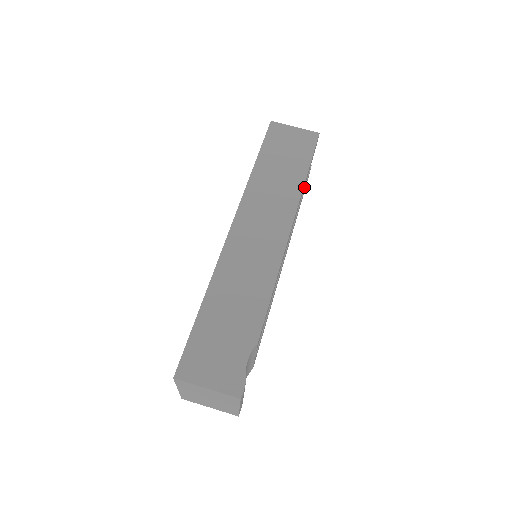
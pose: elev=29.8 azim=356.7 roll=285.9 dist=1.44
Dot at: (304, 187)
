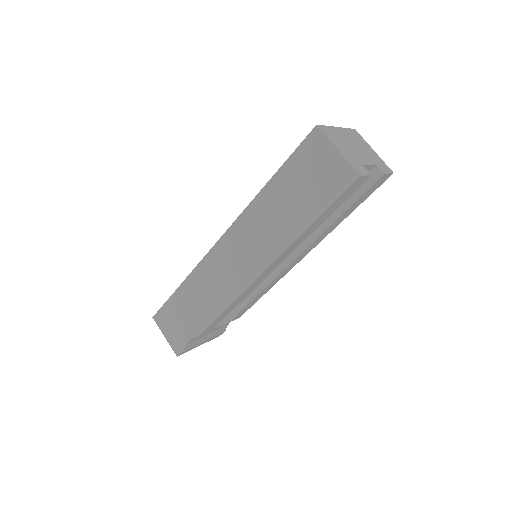
Dot at: (354, 201)
